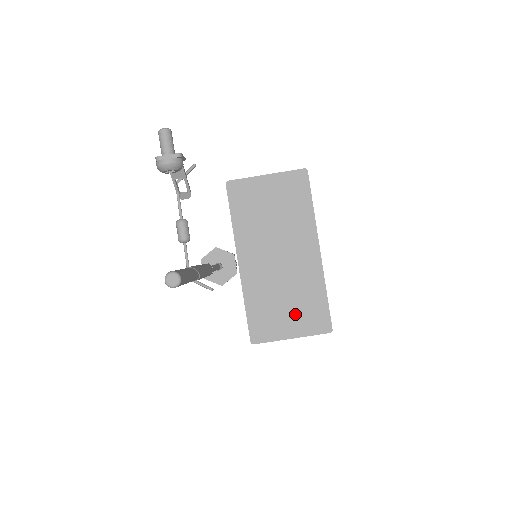
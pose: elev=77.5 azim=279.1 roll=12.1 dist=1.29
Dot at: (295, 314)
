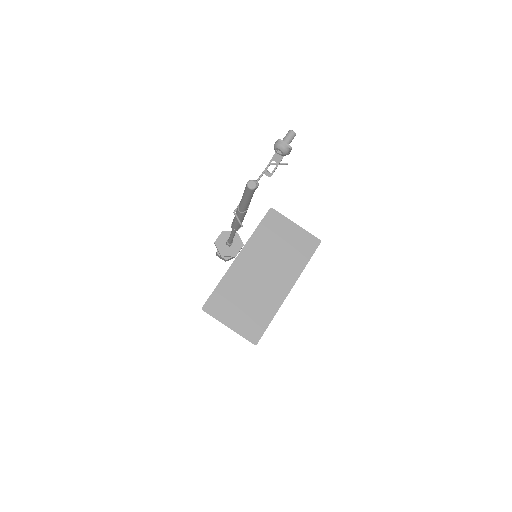
Dot at: (243, 315)
